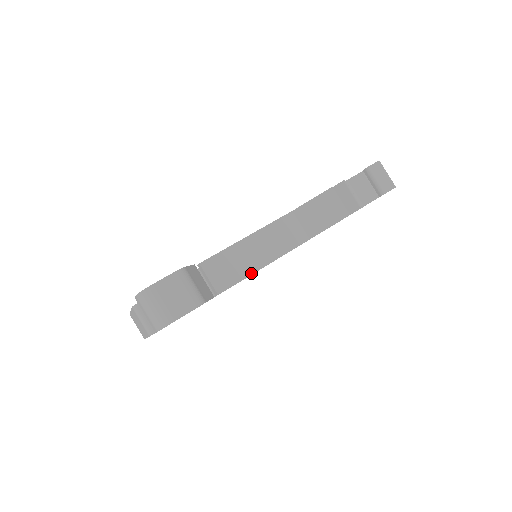
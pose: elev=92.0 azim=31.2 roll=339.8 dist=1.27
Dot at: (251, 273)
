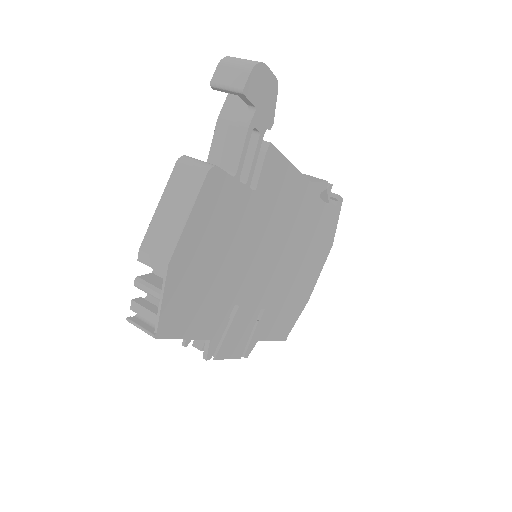
Dot at: (285, 158)
